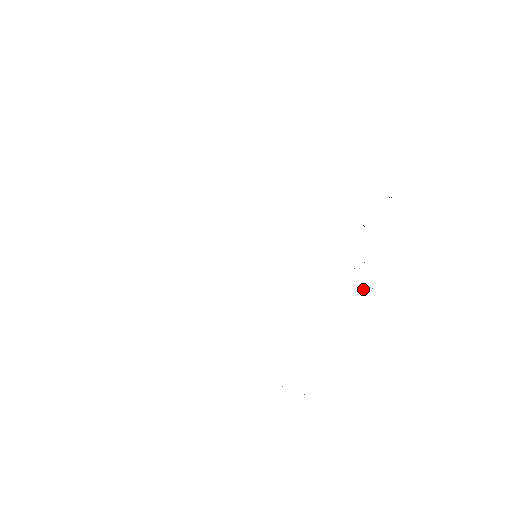
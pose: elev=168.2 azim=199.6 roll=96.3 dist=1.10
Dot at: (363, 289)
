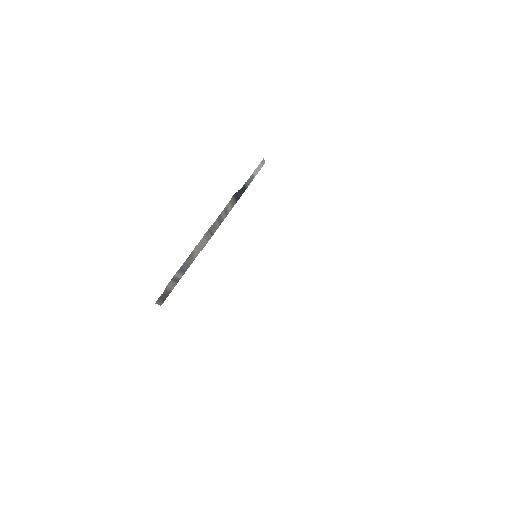
Dot at: occluded
